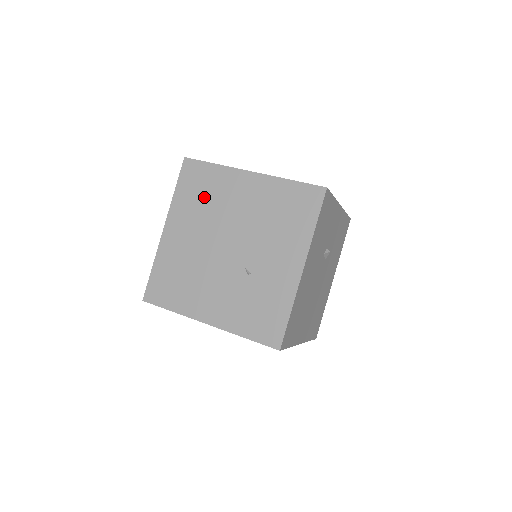
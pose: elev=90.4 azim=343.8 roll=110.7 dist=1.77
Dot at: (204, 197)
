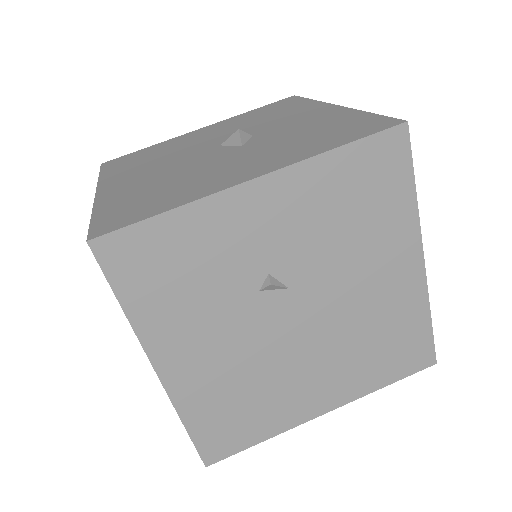
Dot at: occluded
